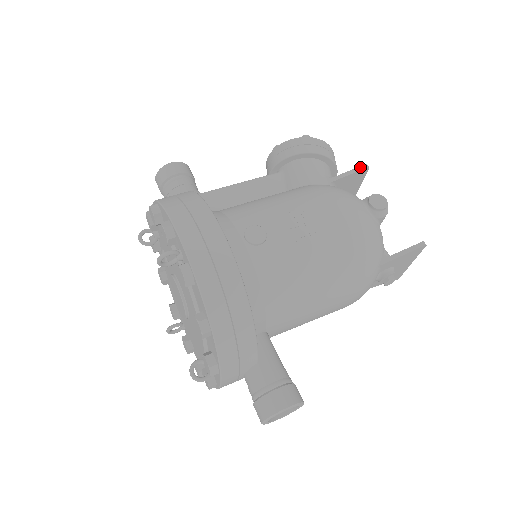
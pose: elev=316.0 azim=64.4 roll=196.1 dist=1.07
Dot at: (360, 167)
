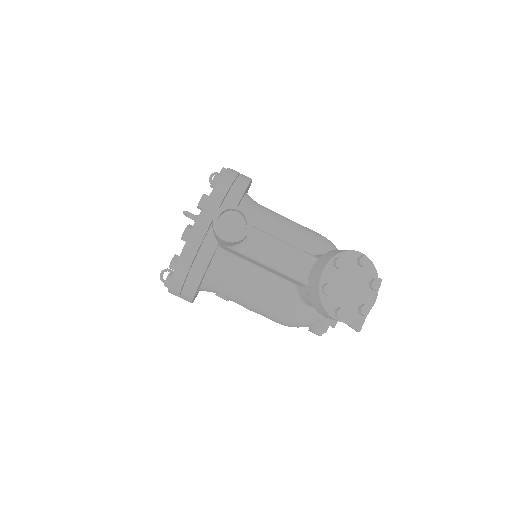
Dot at: (352, 328)
